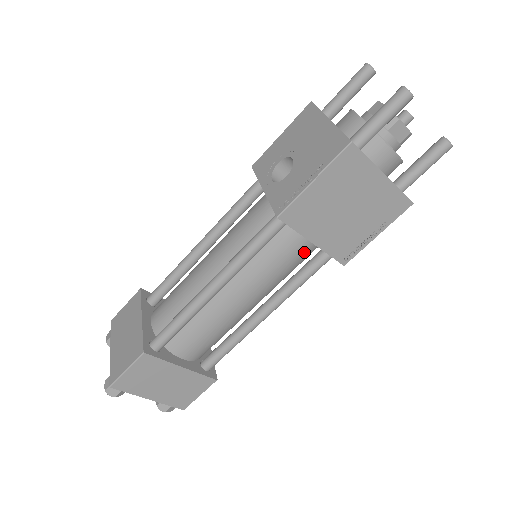
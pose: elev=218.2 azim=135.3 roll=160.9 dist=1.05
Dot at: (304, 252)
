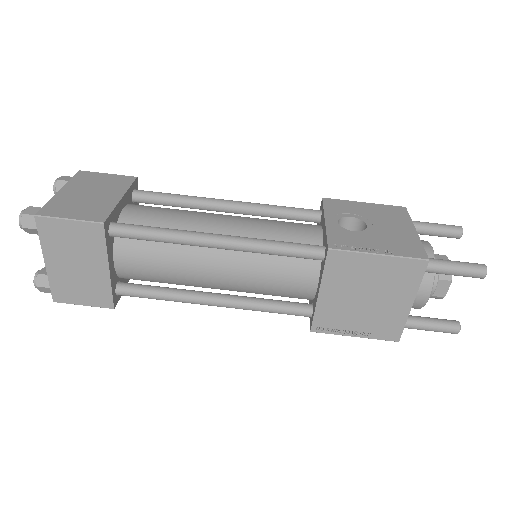
Dot at: (299, 292)
